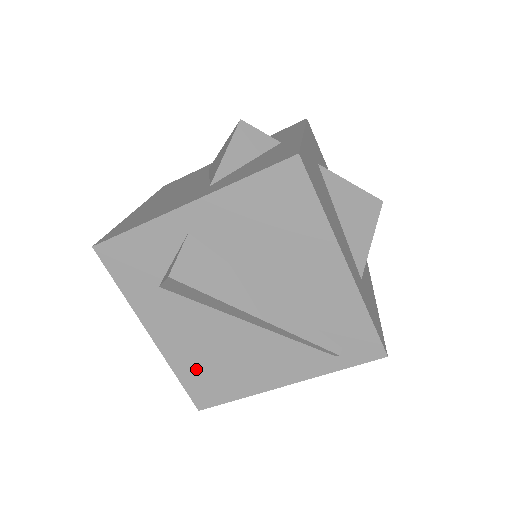
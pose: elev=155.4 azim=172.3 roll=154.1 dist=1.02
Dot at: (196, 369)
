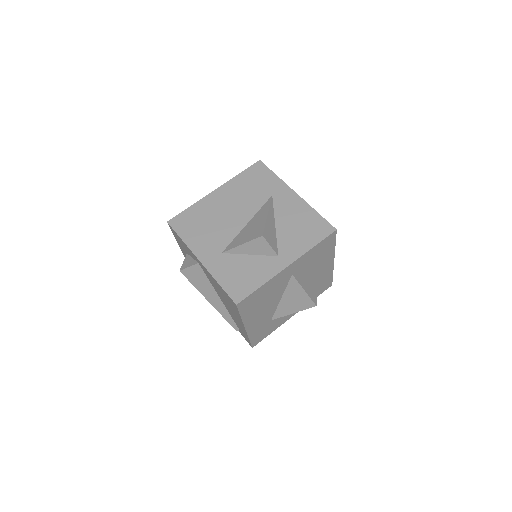
Dot at: occluded
